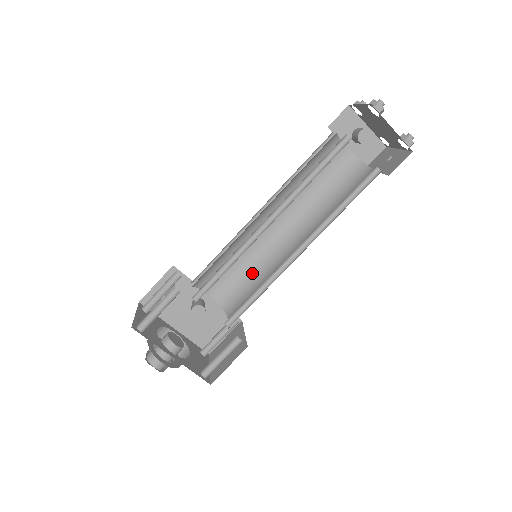
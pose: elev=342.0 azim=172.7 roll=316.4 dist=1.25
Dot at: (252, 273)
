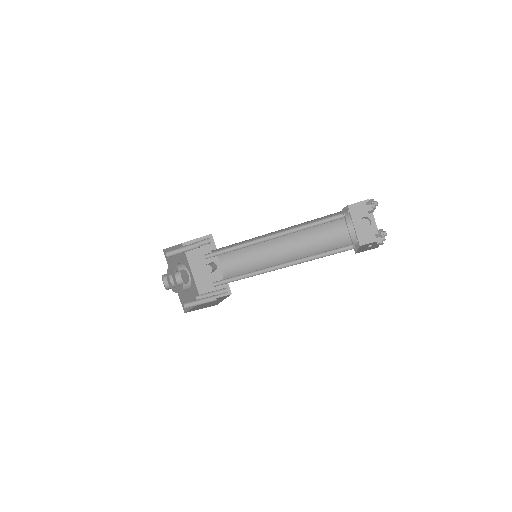
Dot at: (252, 267)
